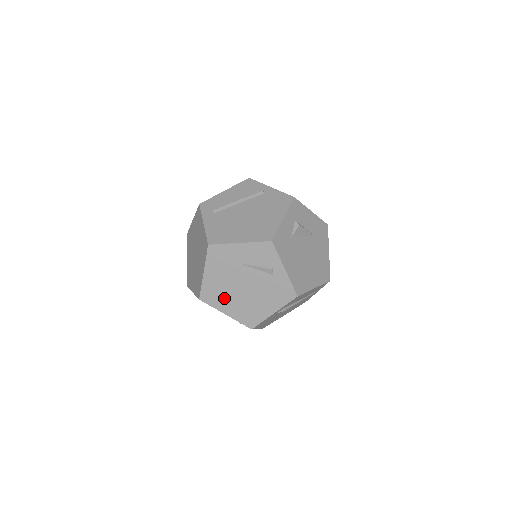
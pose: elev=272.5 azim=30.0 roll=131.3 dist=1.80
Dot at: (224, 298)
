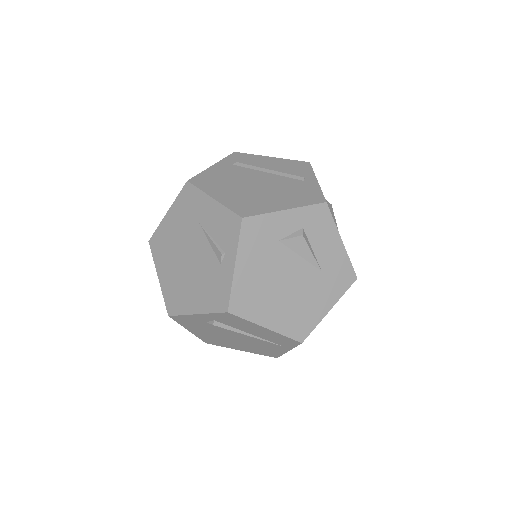
Dot at: (167, 256)
